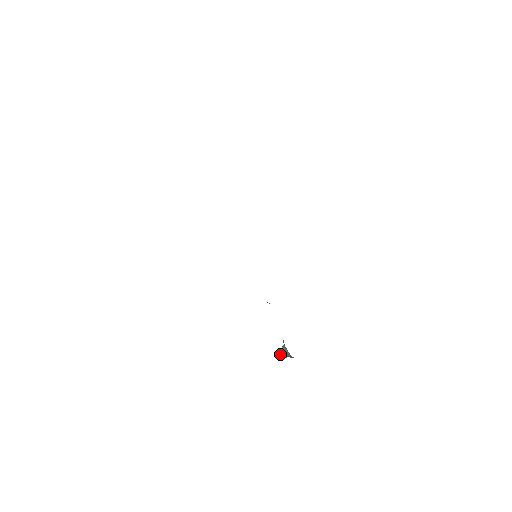
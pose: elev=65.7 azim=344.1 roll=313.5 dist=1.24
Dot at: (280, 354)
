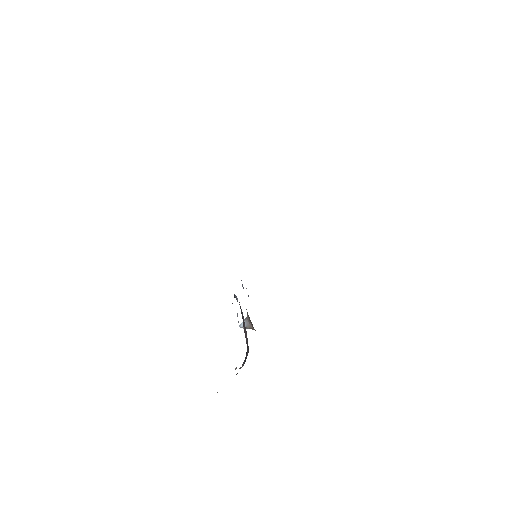
Dot at: (242, 326)
